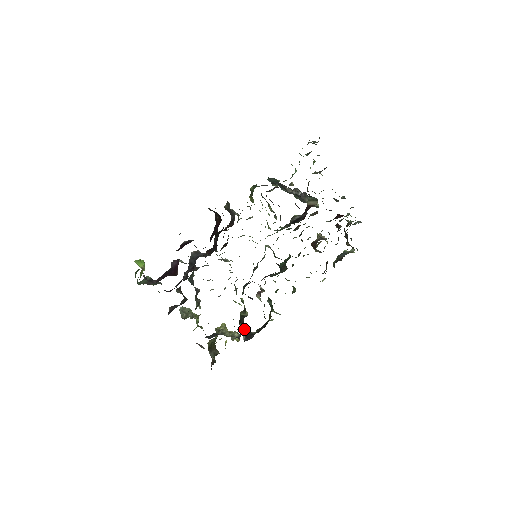
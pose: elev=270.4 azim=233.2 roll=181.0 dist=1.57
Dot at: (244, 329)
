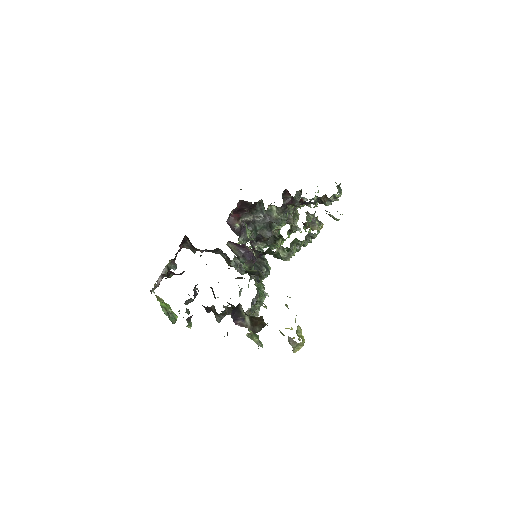
Dot at: occluded
